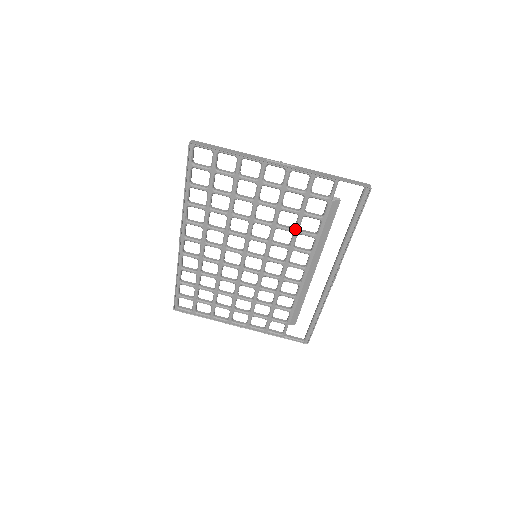
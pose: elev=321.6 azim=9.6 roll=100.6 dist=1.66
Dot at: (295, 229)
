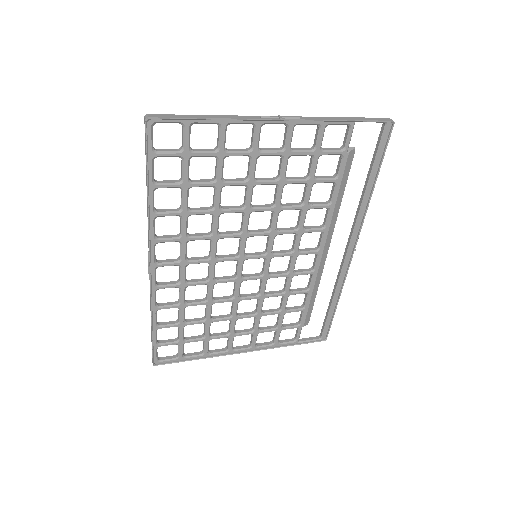
Dot at: (304, 204)
